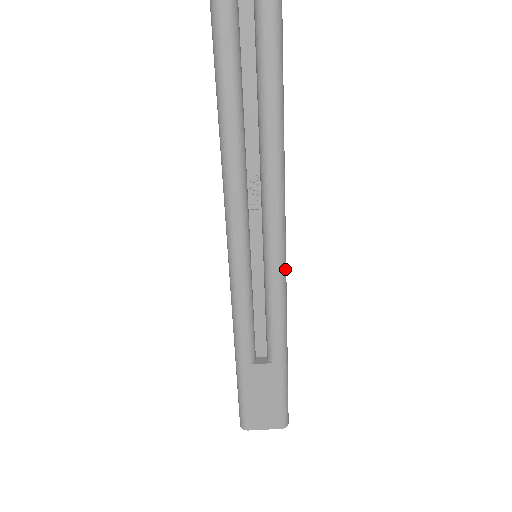
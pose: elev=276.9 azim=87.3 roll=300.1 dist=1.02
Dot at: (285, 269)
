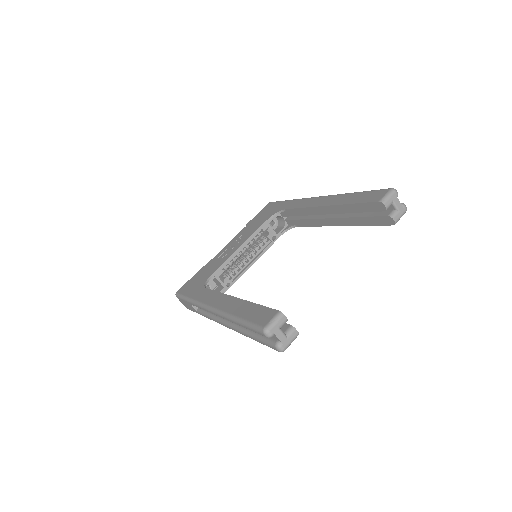
Dot at: occluded
